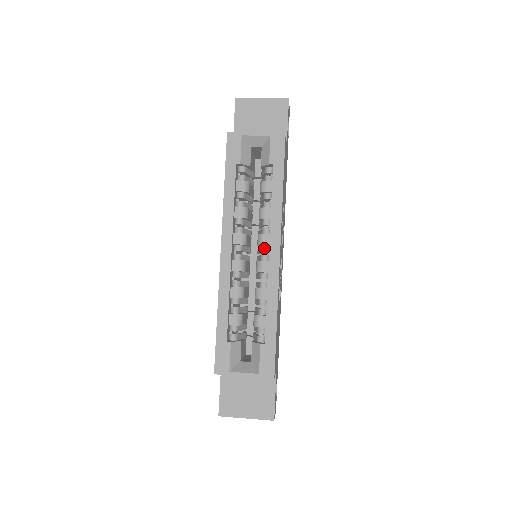
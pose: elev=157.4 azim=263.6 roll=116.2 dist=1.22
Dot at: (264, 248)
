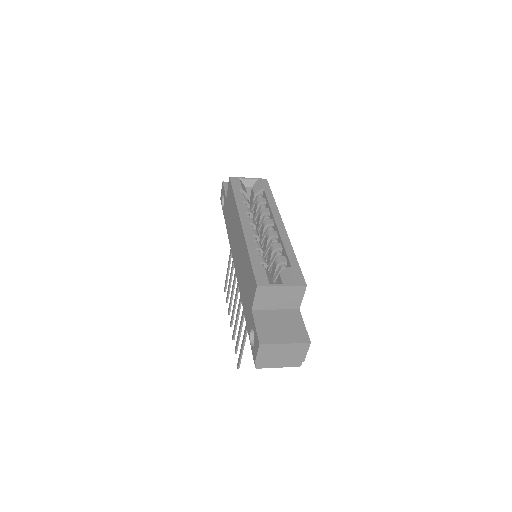
Dot at: (270, 226)
